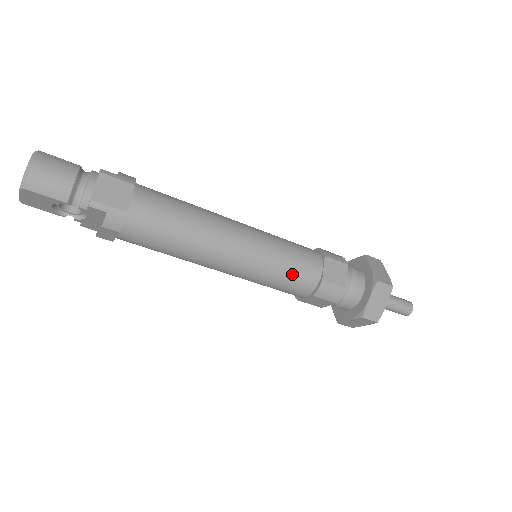
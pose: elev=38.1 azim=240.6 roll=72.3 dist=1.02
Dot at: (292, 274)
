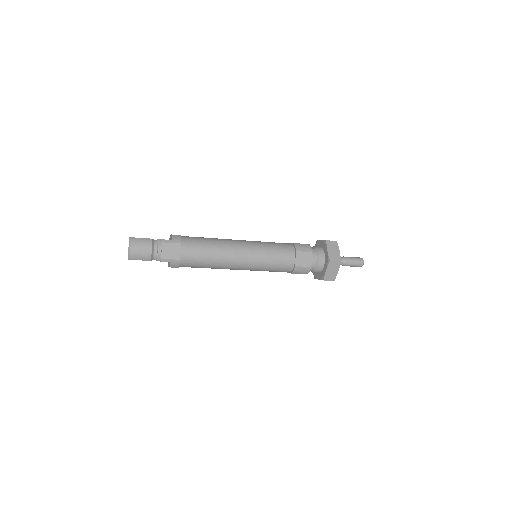
Dot at: (276, 266)
